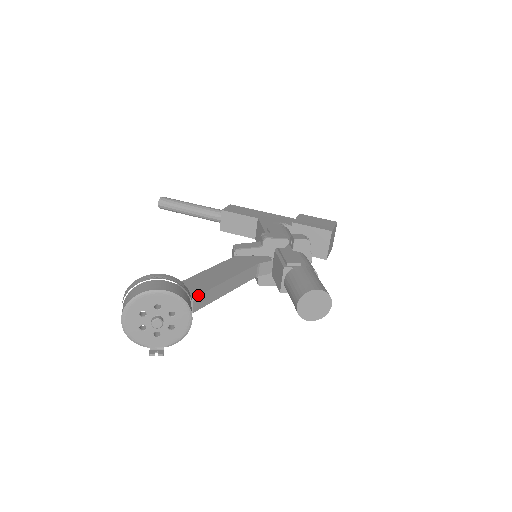
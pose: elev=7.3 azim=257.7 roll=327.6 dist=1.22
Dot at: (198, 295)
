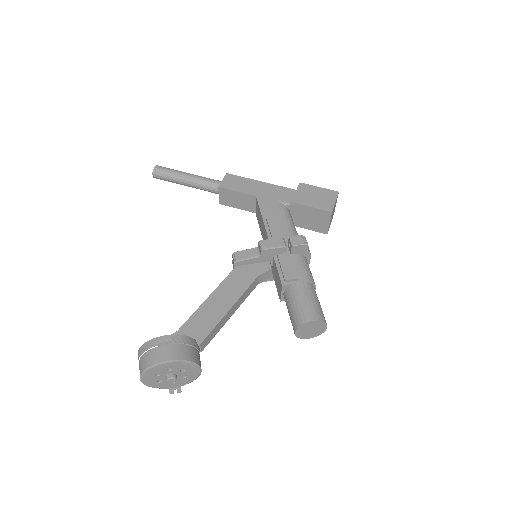
Dot at: (204, 339)
